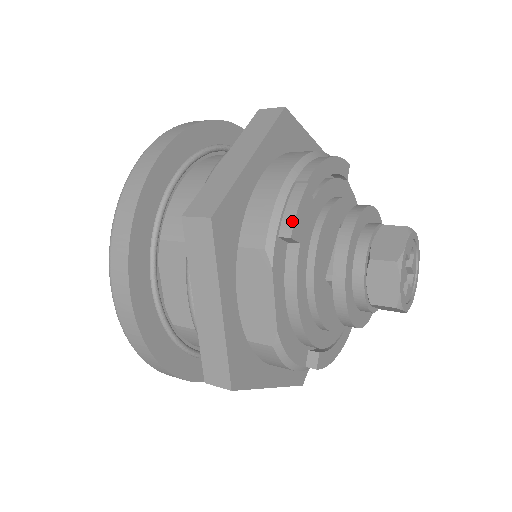
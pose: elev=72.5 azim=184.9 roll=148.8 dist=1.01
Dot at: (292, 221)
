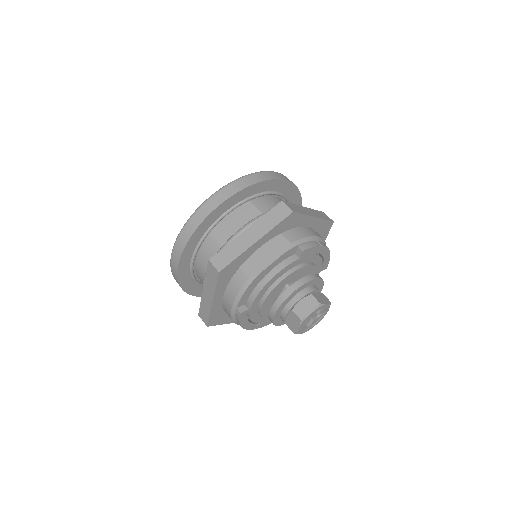
Dot at: (308, 247)
